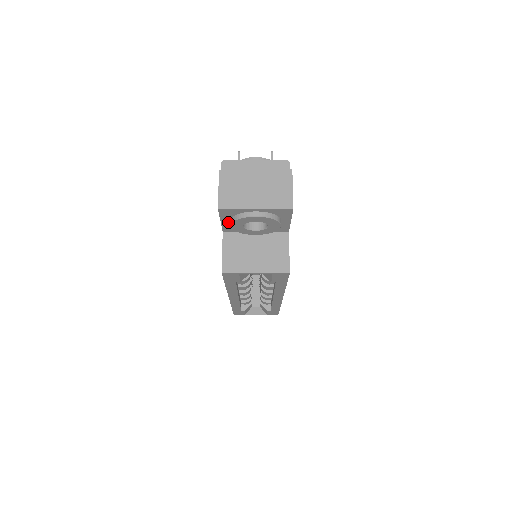
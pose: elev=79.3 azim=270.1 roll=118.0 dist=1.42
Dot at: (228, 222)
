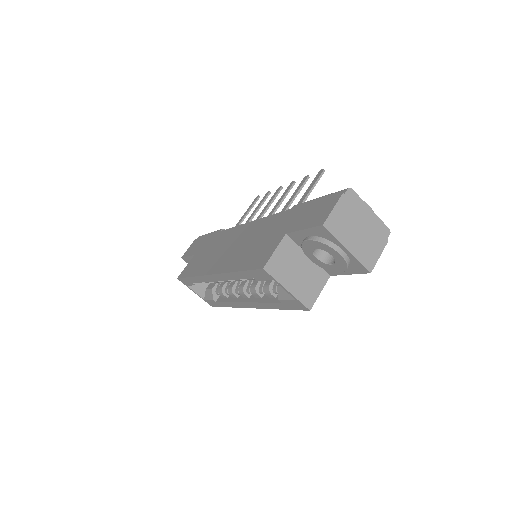
Dot at: (306, 235)
